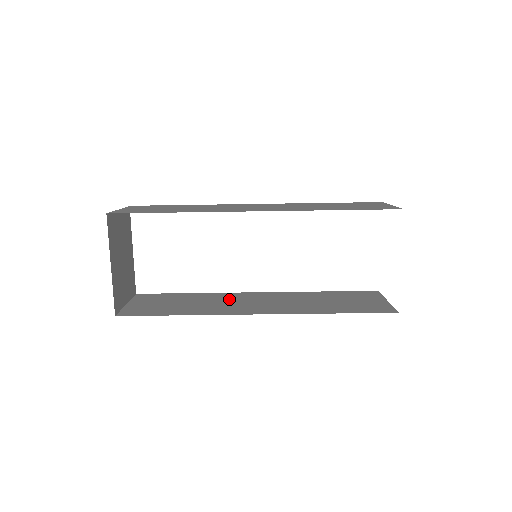
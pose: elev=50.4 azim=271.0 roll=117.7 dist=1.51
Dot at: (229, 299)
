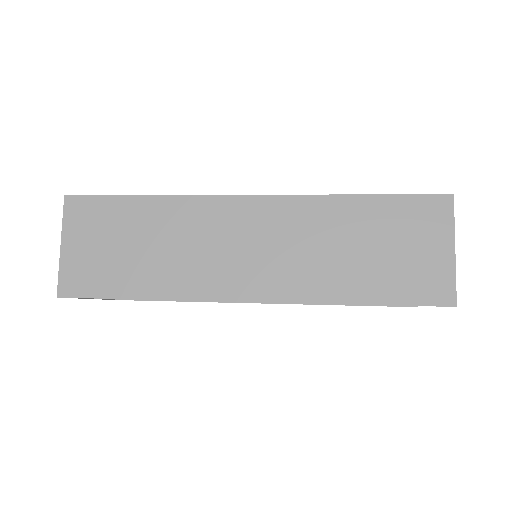
Dot at: occluded
